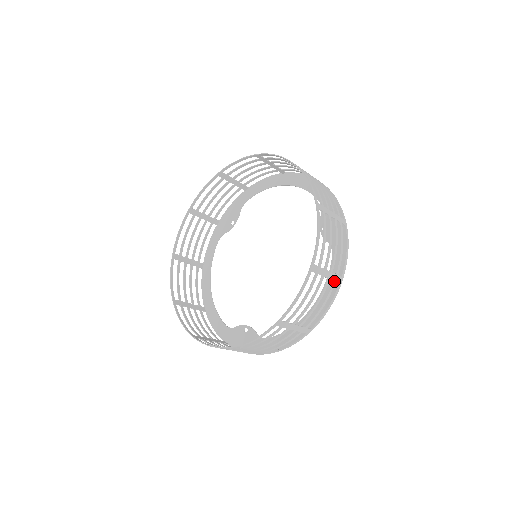
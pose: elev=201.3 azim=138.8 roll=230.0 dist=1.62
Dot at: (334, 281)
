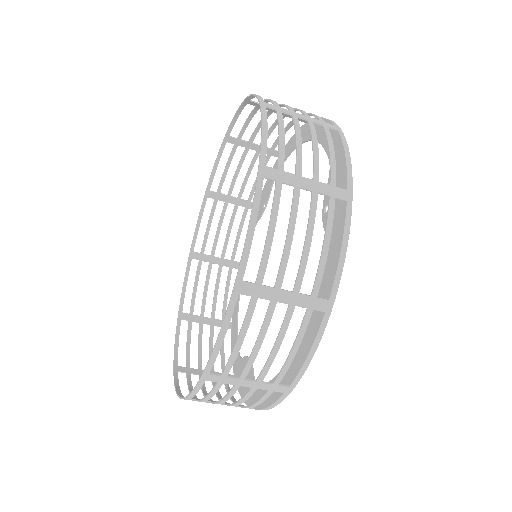
Dot at: (308, 308)
